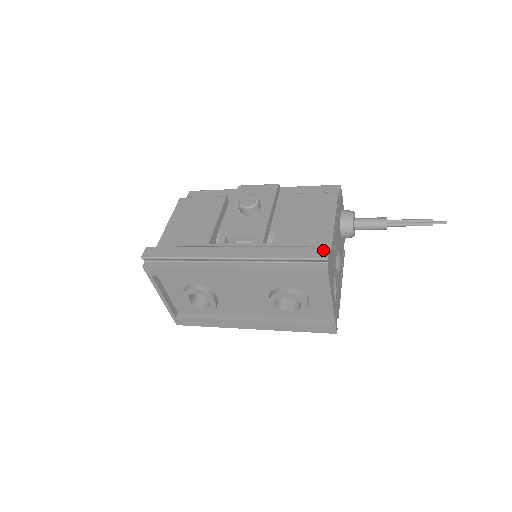
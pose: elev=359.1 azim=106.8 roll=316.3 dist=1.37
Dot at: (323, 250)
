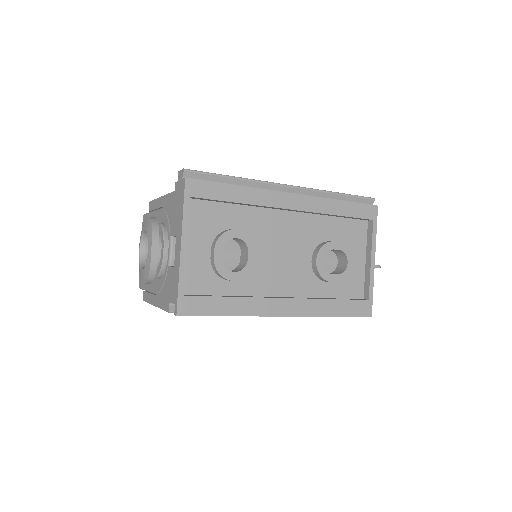
Dot at: occluded
